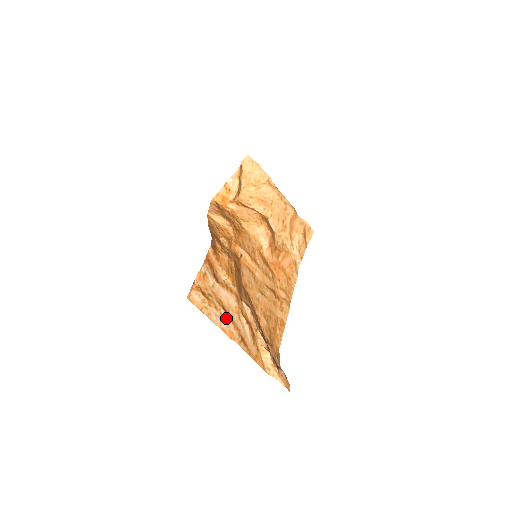
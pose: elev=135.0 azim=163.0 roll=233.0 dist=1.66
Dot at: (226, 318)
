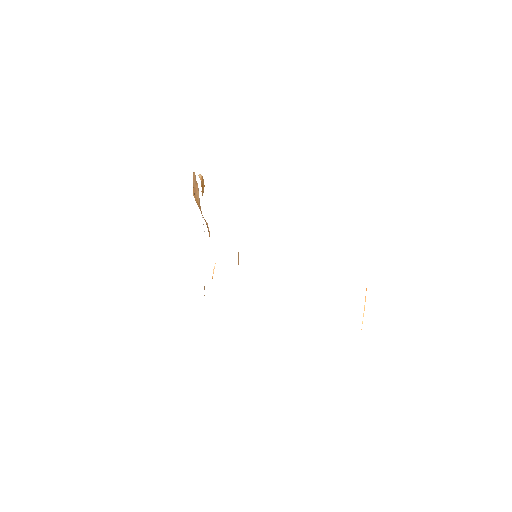
Dot at: occluded
